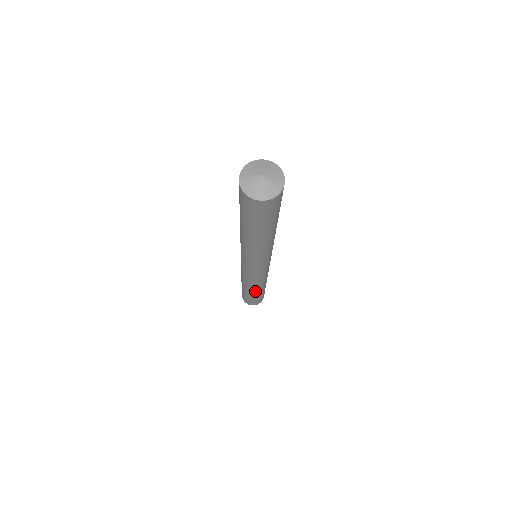
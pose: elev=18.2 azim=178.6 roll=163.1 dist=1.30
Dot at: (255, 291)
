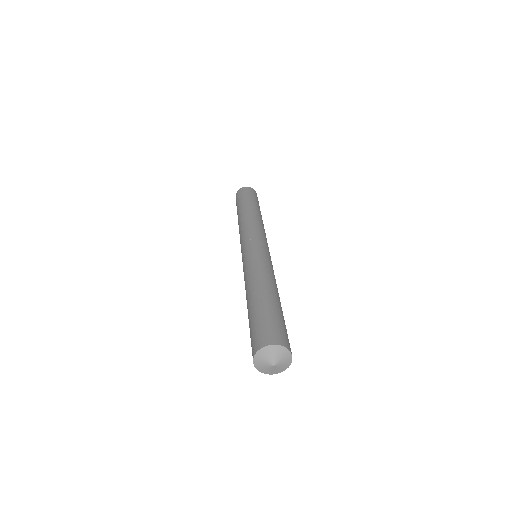
Dot at: occluded
